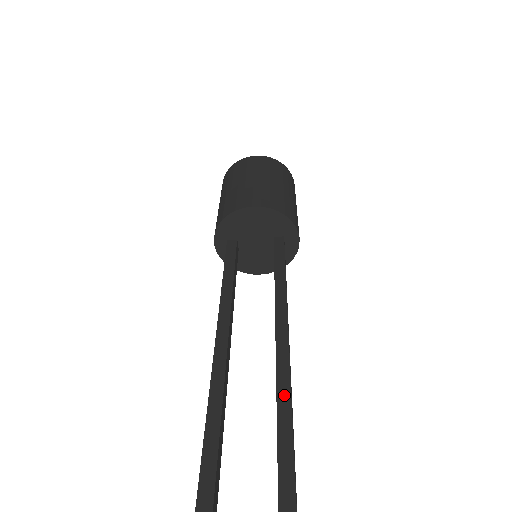
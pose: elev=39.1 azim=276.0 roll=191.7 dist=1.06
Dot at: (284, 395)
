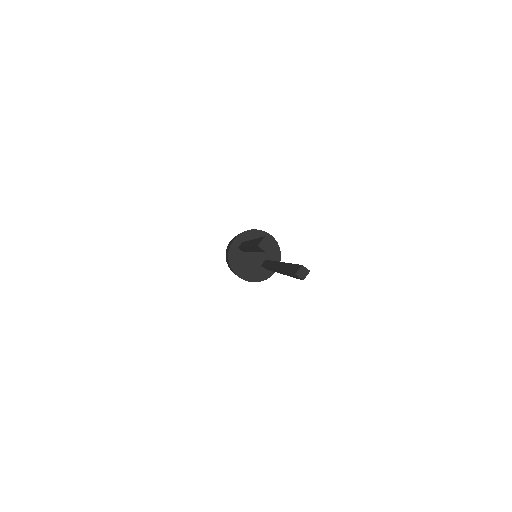
Dot at: occluded
